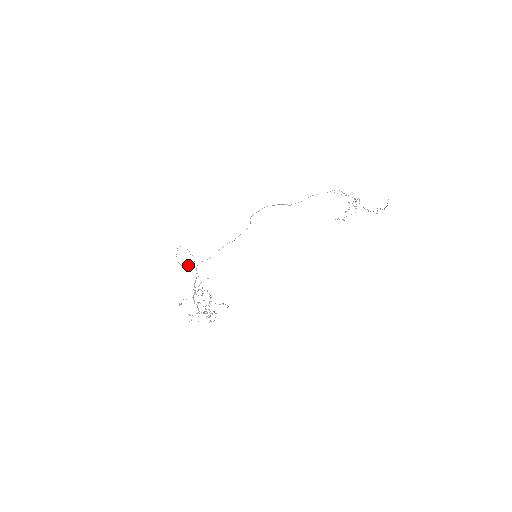
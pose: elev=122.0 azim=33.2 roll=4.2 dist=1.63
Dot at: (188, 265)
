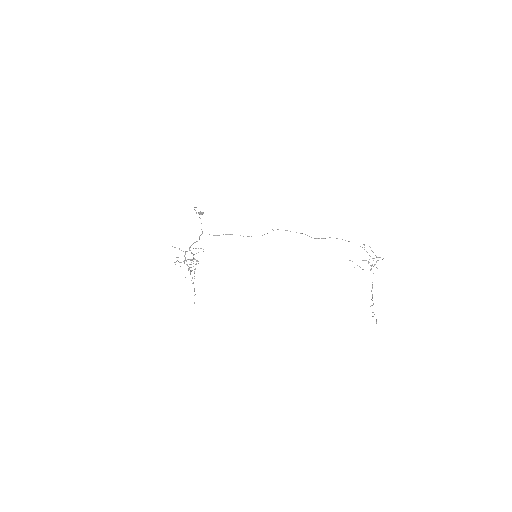
Dot at: (202, 214)
